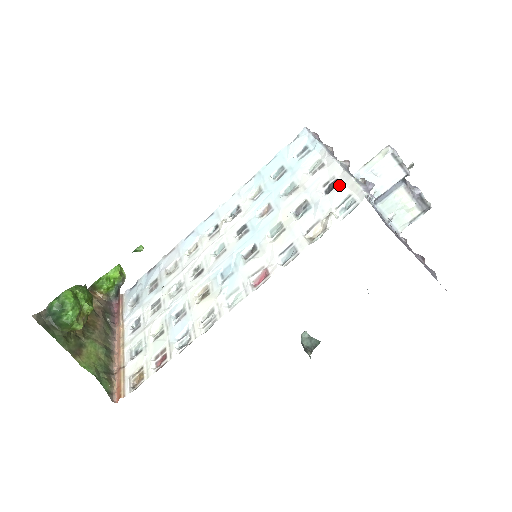
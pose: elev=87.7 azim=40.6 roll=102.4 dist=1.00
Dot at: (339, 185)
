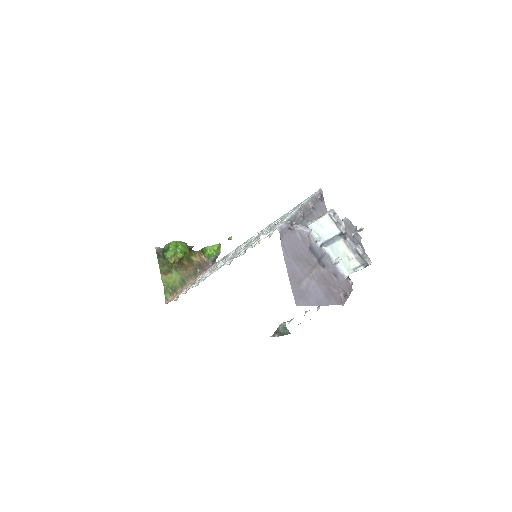
Dot at: occluded
